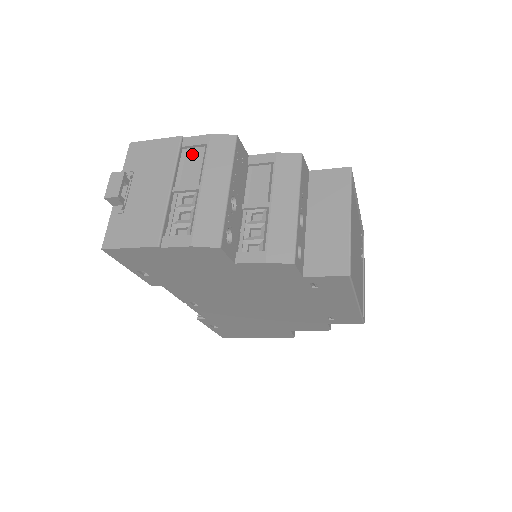
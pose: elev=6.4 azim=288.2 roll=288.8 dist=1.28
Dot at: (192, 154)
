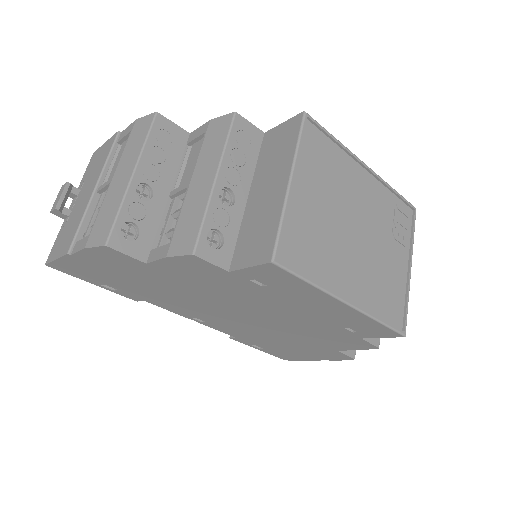
Dot at: (123, 147)
